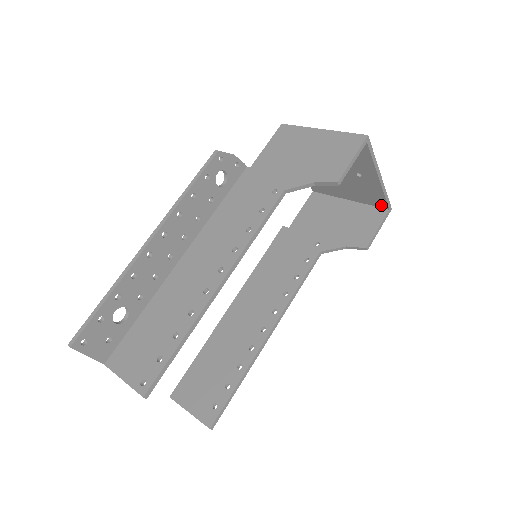
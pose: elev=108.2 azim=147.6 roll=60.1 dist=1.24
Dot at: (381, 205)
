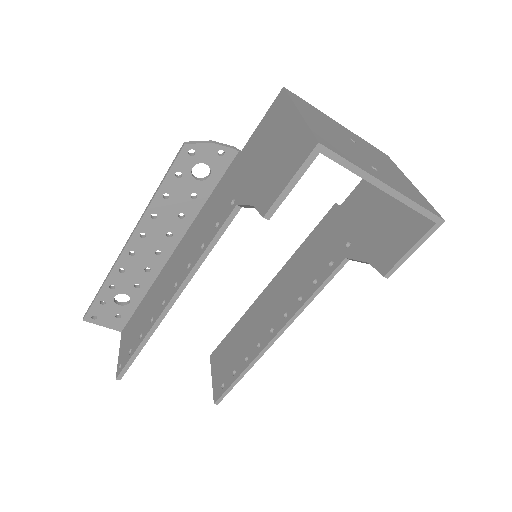
Dot at: occluded
